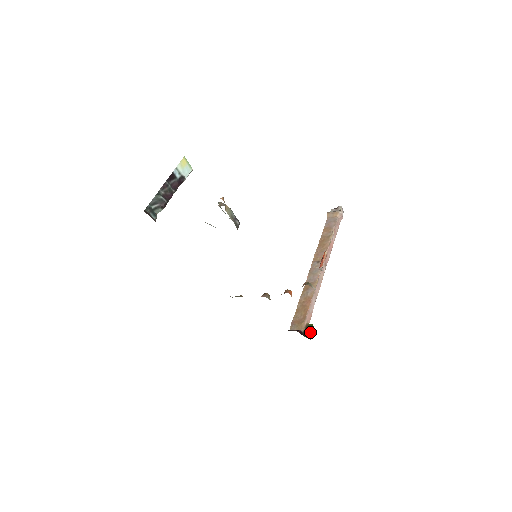
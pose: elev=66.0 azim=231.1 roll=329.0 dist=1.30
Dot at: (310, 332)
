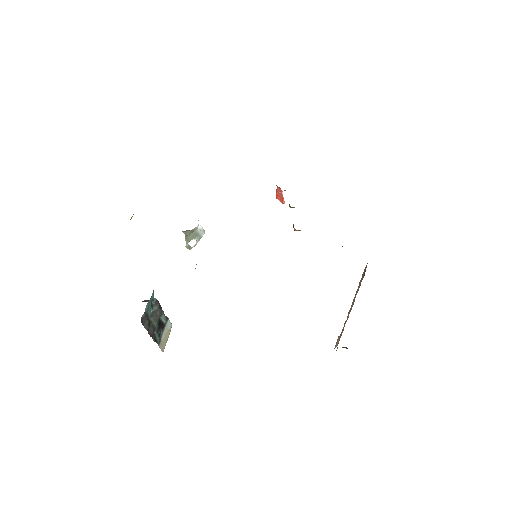
Dot at: occluded
